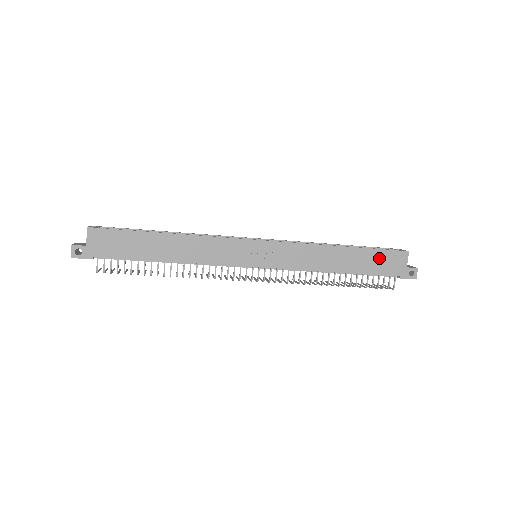
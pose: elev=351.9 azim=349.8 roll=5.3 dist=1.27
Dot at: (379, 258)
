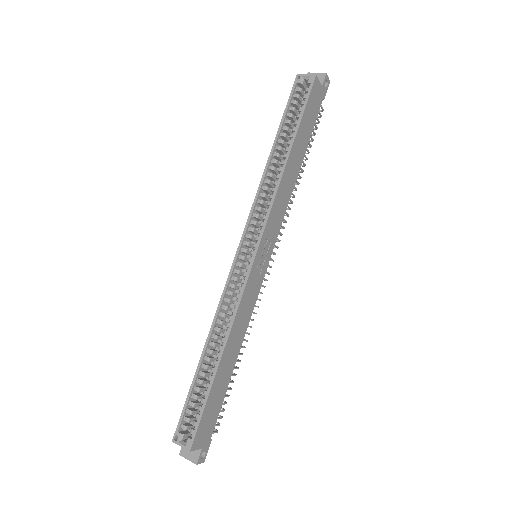
Dot at: (308, 115)
